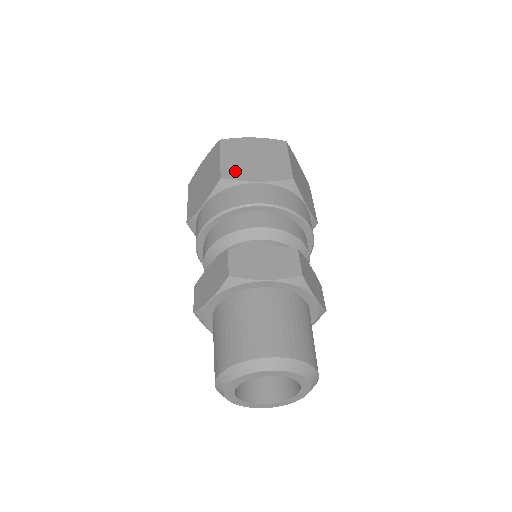
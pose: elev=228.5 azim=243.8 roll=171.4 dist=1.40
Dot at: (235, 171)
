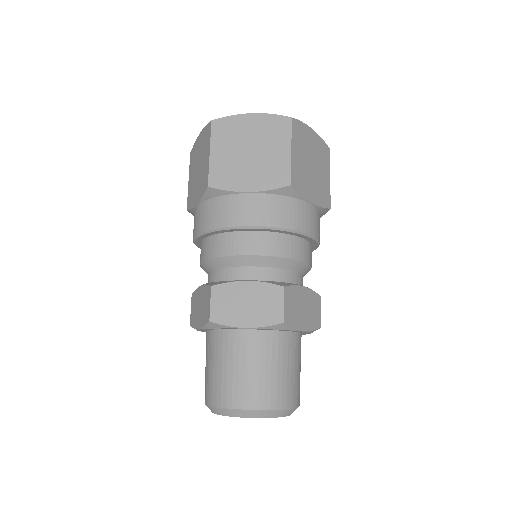
Dot at: (225, 175)
